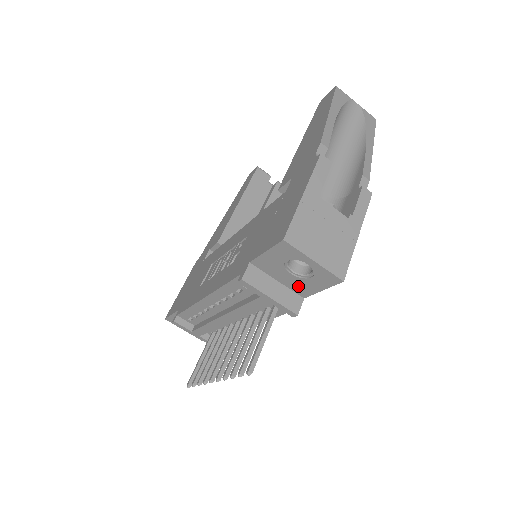
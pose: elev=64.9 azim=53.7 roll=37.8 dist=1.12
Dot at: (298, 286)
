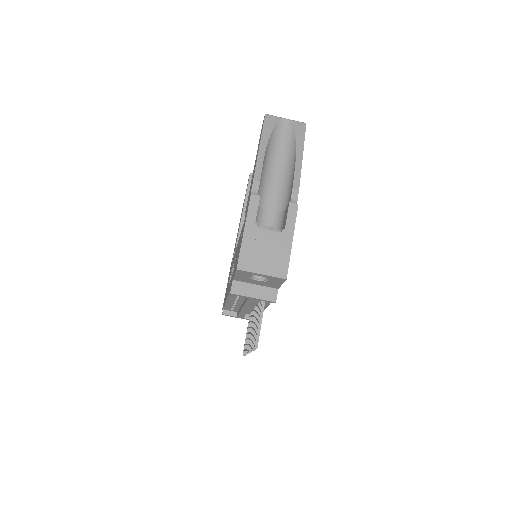
Dot at: (268, 285)
